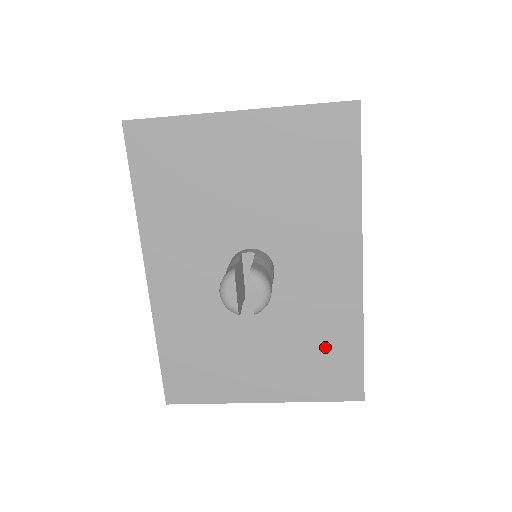
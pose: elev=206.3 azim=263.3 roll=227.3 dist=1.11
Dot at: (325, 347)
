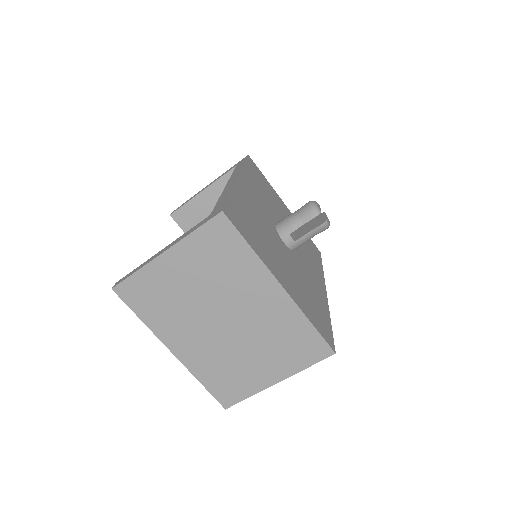
Dot at: (315, 302)
